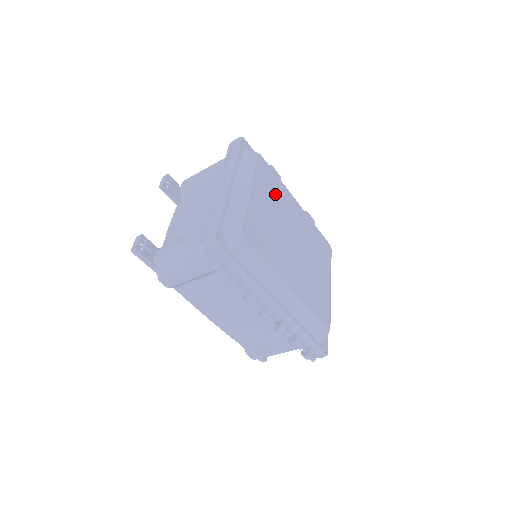
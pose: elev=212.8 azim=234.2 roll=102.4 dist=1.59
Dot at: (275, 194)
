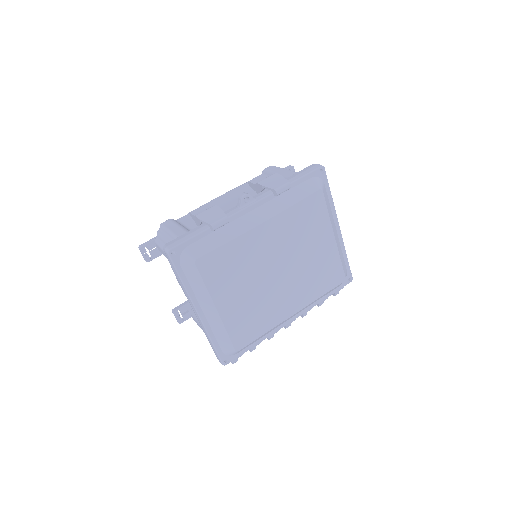
Dot at: (236, 268)
